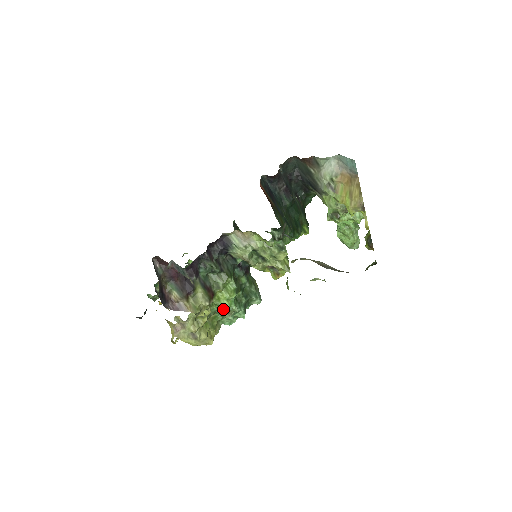
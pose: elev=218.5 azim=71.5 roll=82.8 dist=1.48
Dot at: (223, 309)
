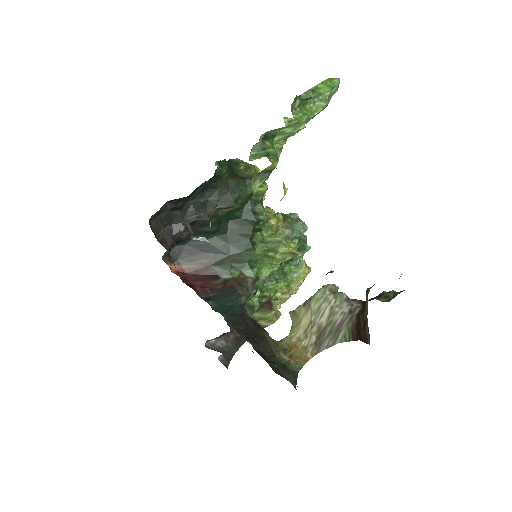
Dot at: occluded
